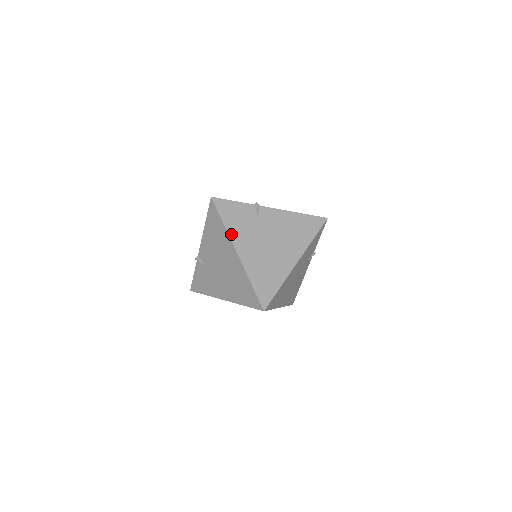
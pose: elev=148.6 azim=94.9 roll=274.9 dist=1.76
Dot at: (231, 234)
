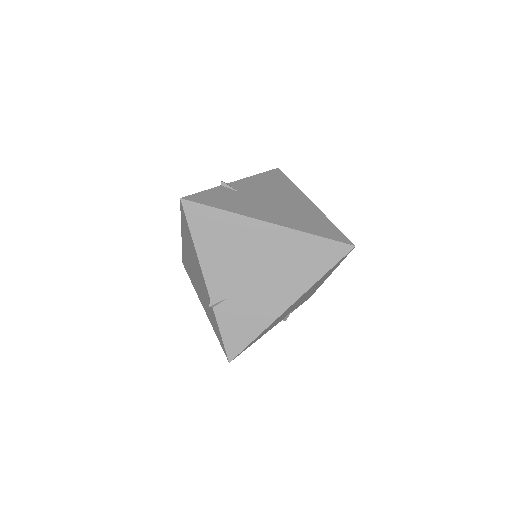
Dot at: (242, 213)
